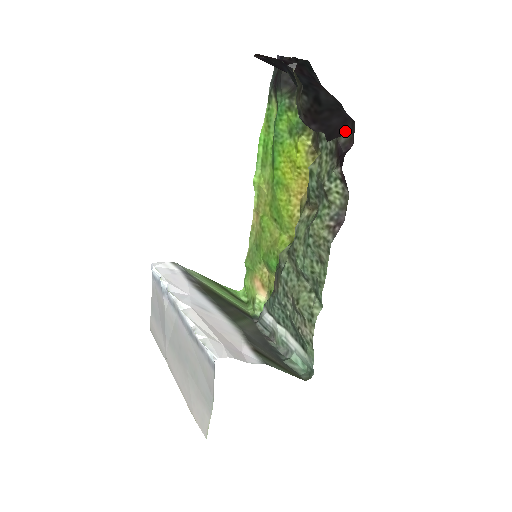
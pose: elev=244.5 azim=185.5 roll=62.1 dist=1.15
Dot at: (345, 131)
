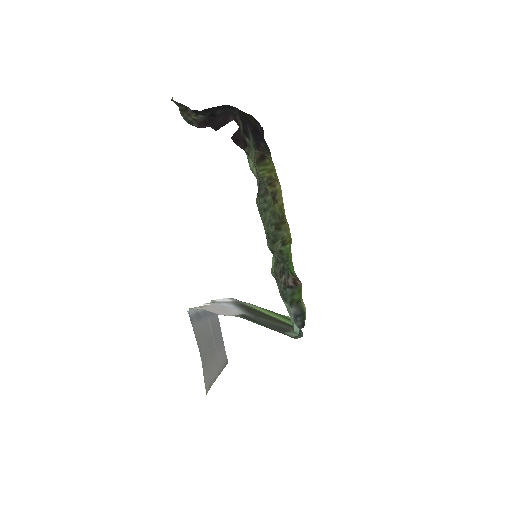
Dot at: (228, 121)
